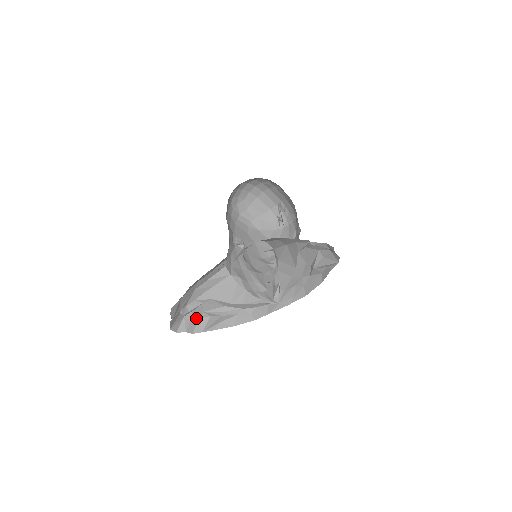
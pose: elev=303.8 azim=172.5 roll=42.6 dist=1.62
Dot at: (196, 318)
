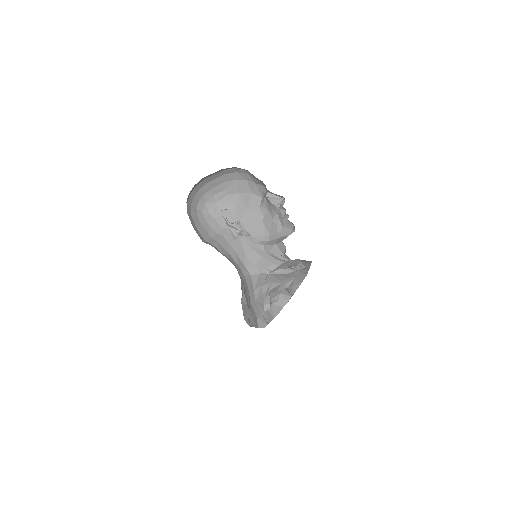
Dot at: (278, 296)
